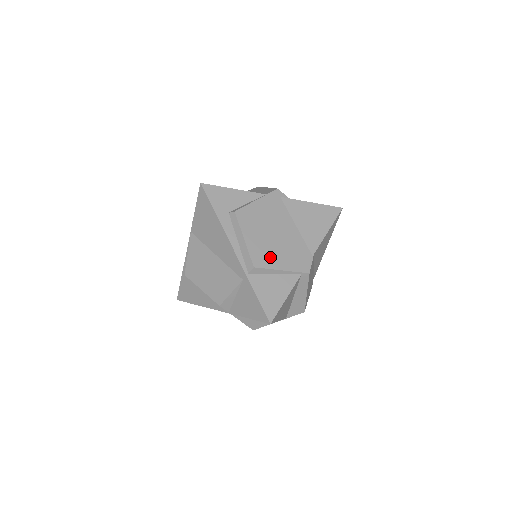
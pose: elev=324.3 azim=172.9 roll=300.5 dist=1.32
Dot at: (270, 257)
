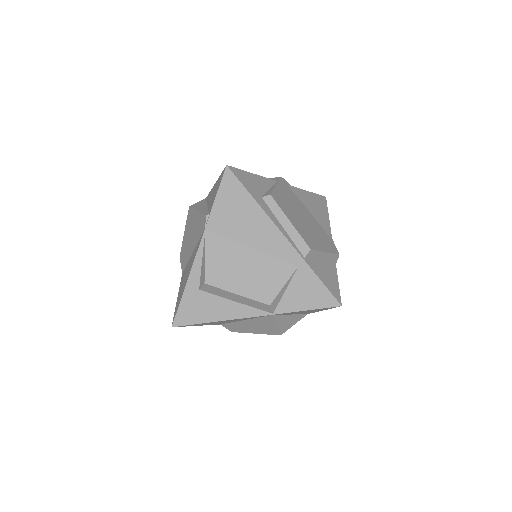
Dot at: (313, 240)
